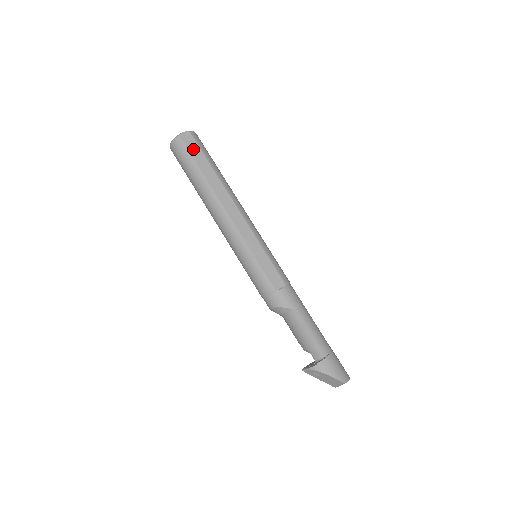
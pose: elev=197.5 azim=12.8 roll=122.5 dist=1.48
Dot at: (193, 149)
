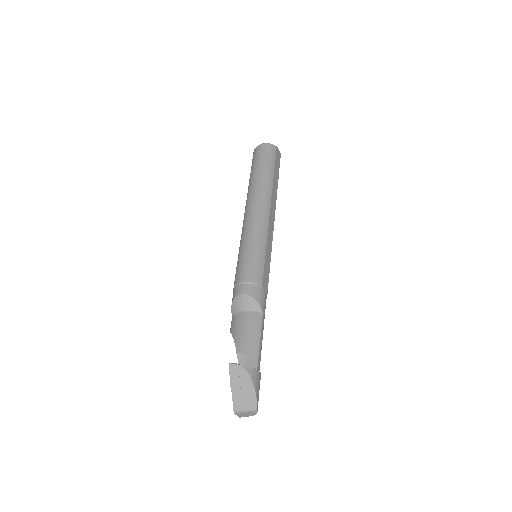
Dot at: (277, 162)
